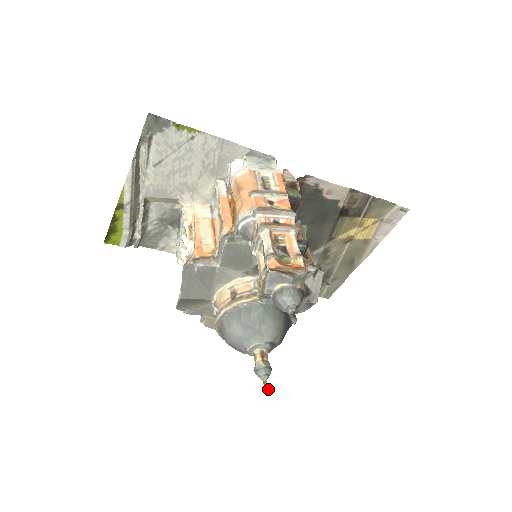
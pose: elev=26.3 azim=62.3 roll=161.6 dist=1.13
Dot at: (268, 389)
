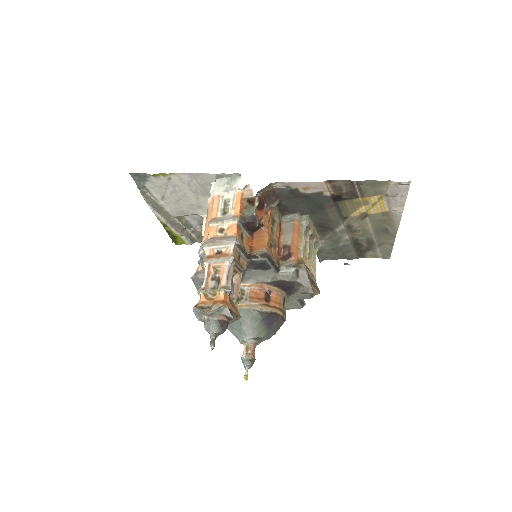
Dot at: (247, 377)
